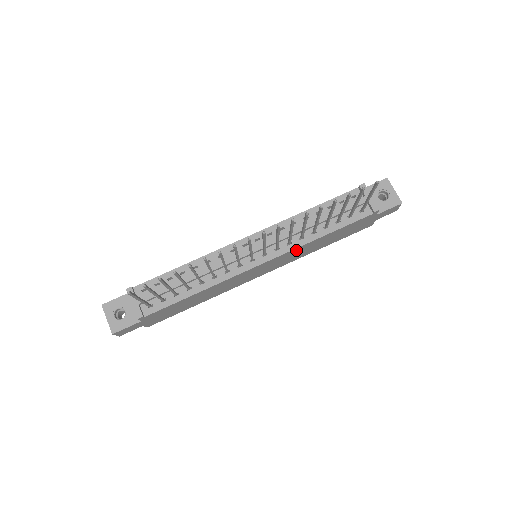
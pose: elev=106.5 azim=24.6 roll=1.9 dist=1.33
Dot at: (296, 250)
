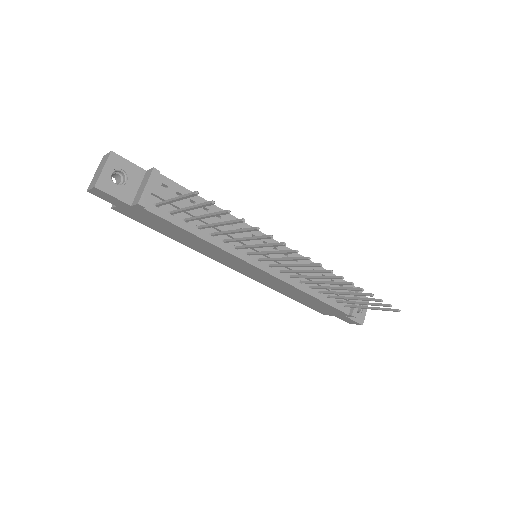
Dot at: (287, 285)
